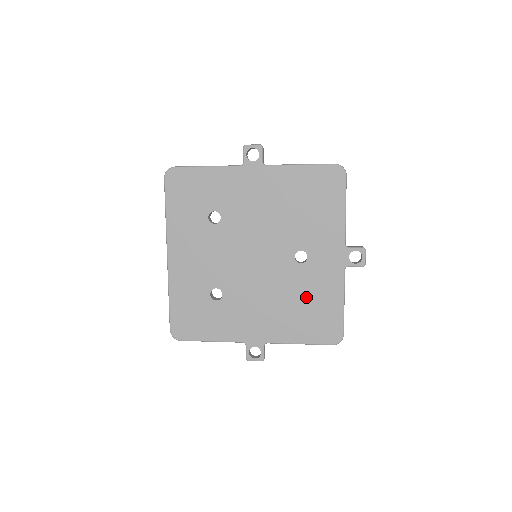
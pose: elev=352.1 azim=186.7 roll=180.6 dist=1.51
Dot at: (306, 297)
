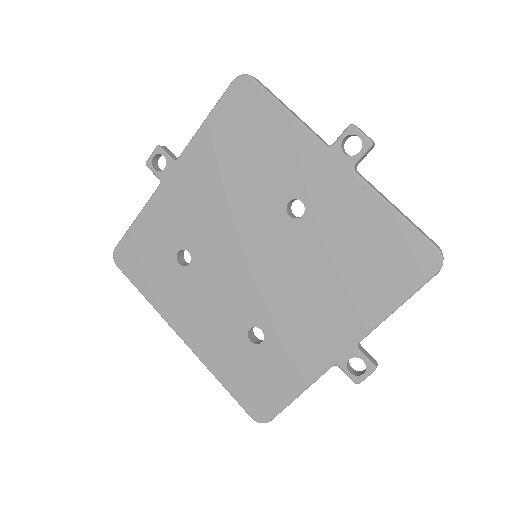
Dot at: (345, 247)
